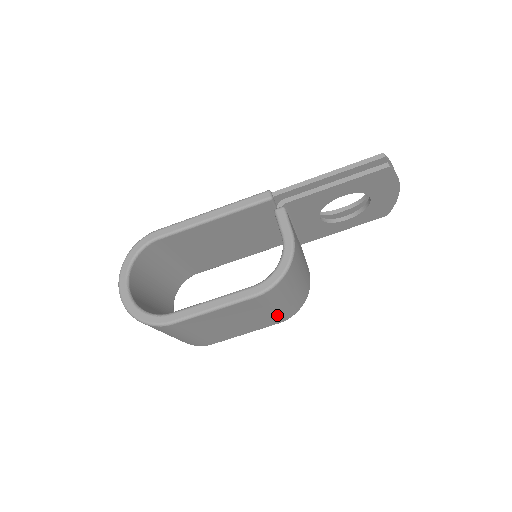
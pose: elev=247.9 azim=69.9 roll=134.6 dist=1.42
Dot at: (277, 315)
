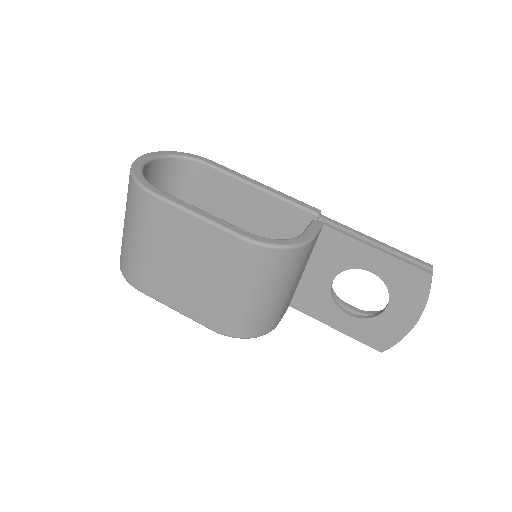
Dot at: (223, 308)
